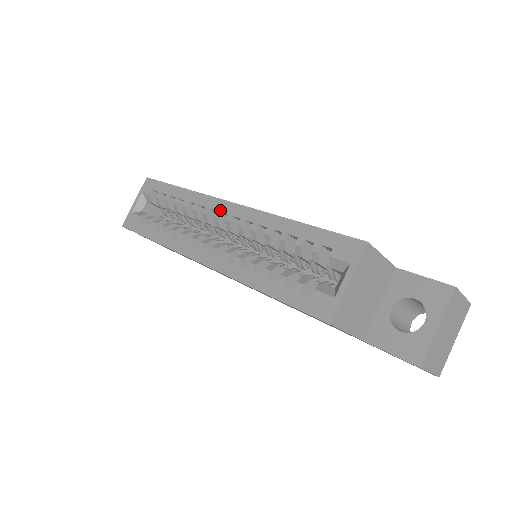
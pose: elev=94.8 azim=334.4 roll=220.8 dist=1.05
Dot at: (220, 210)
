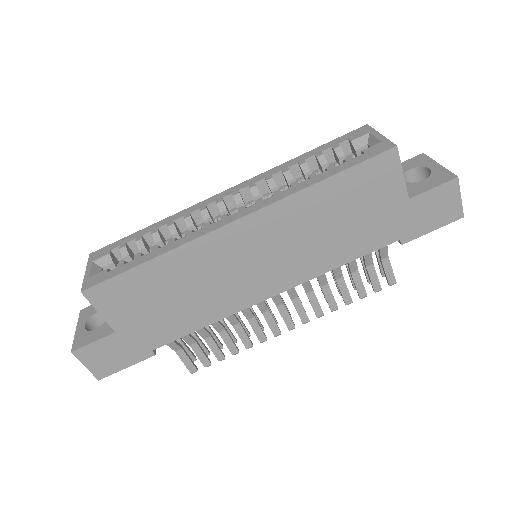
Dot at: (220, 198)
